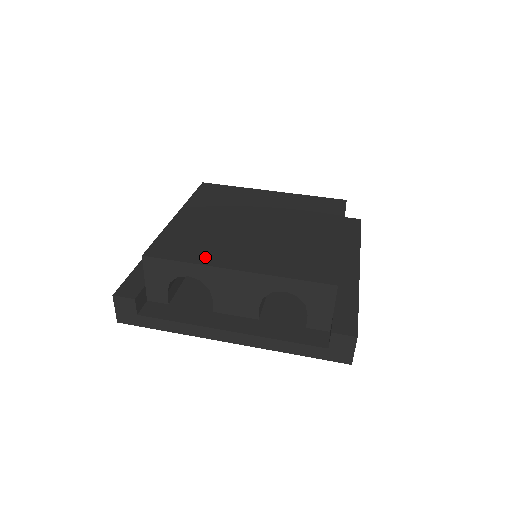
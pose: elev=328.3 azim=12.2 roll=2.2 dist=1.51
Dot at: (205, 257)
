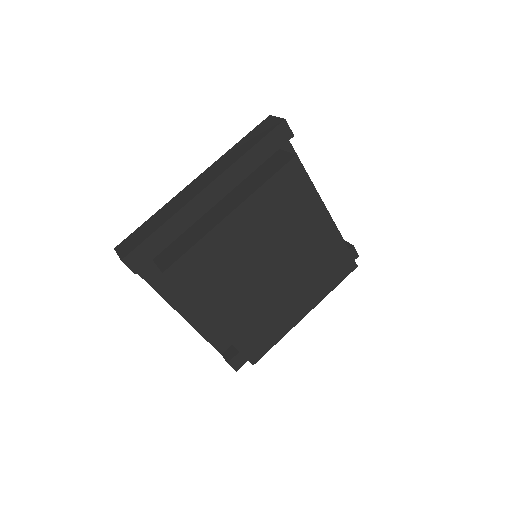
Dot at: (205, 299)
